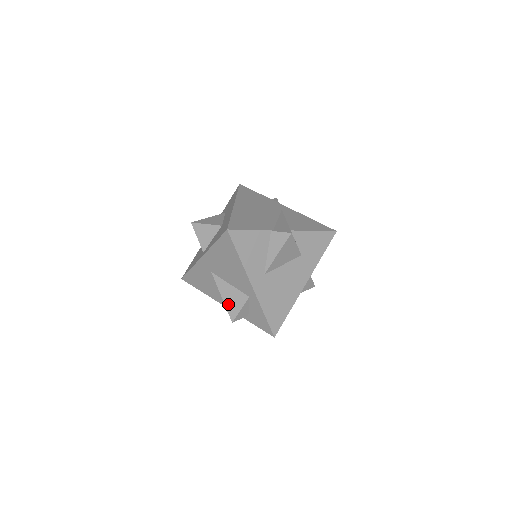
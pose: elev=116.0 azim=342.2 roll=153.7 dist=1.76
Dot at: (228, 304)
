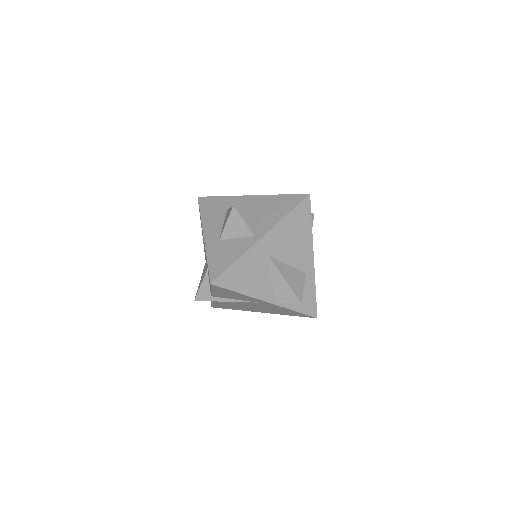
Dot at: (292, 285)
